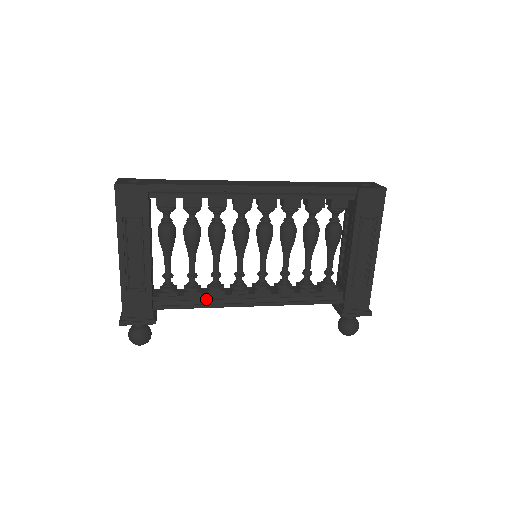
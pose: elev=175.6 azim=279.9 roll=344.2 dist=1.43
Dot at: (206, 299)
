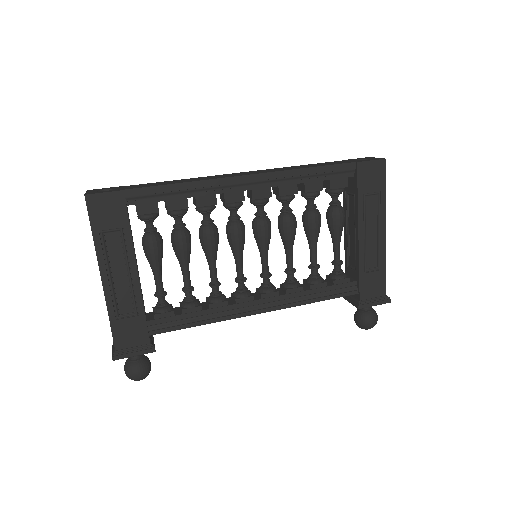
Dot at: (208, 313)
